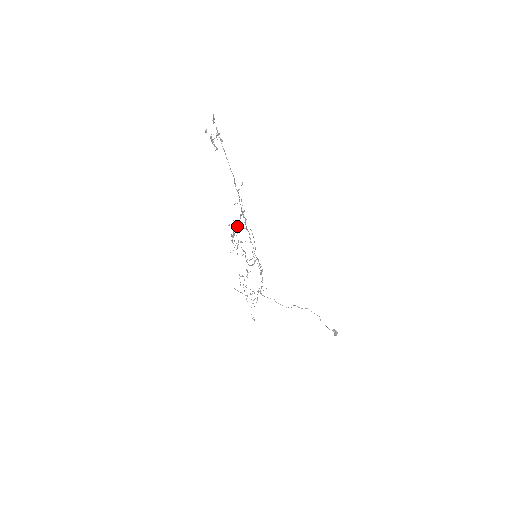
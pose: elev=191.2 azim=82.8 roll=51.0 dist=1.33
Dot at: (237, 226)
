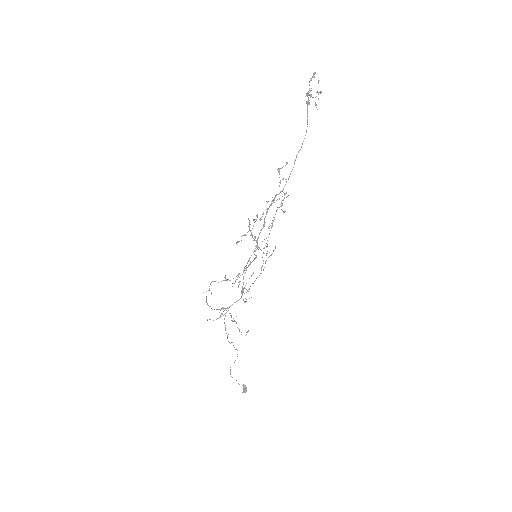
Dot at: occluded
